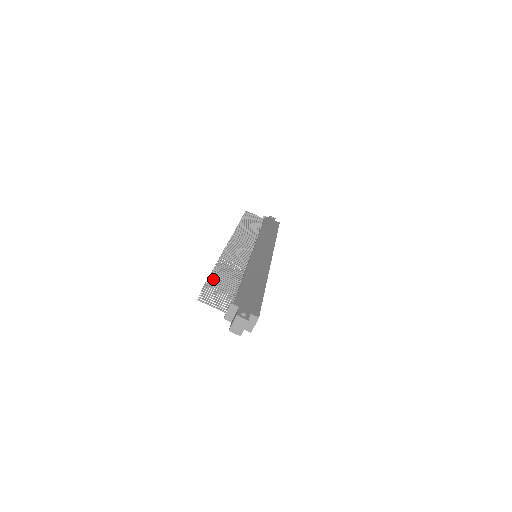
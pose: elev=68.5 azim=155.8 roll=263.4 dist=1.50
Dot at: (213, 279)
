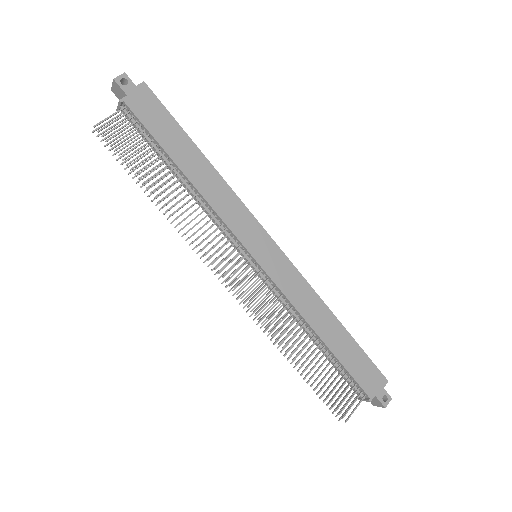
Dot at: occluded
